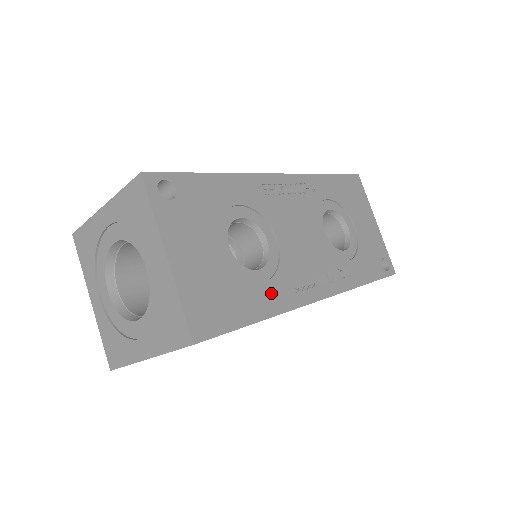
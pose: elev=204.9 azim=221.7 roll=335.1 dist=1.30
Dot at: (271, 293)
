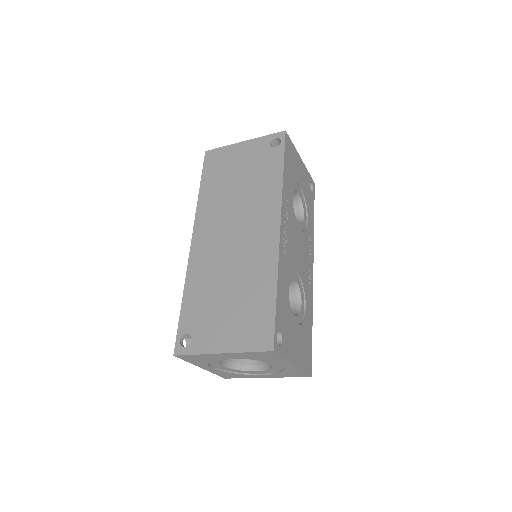
Dot at: (308, 306)
